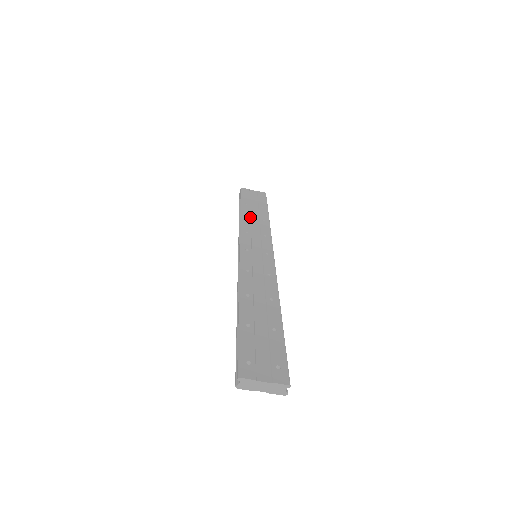
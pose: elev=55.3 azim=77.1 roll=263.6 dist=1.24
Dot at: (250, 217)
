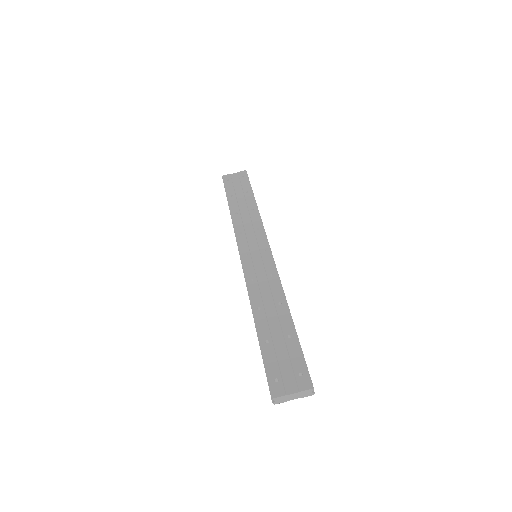
Dot at: (239, 211)
